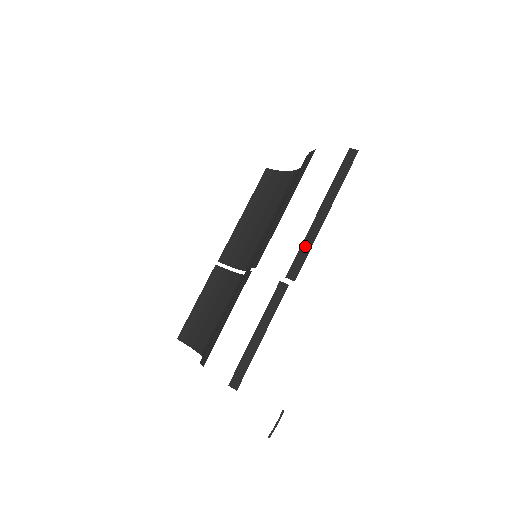
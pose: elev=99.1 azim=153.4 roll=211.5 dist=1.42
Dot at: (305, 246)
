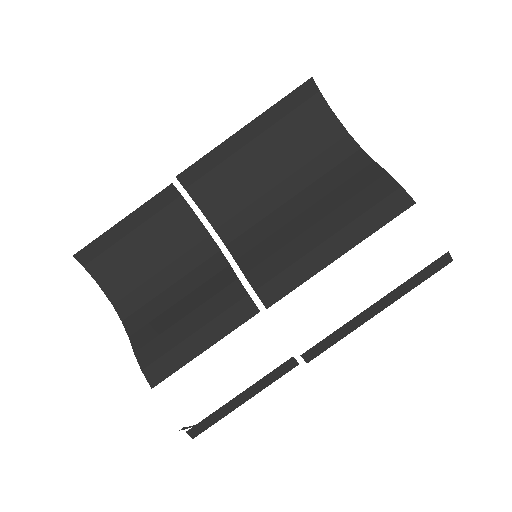
Dot at: (339, 334)
